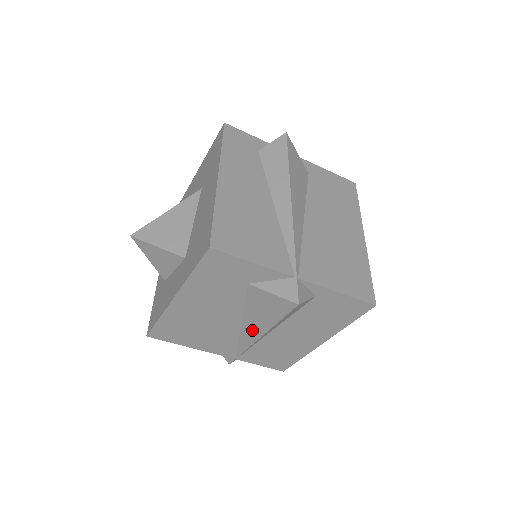
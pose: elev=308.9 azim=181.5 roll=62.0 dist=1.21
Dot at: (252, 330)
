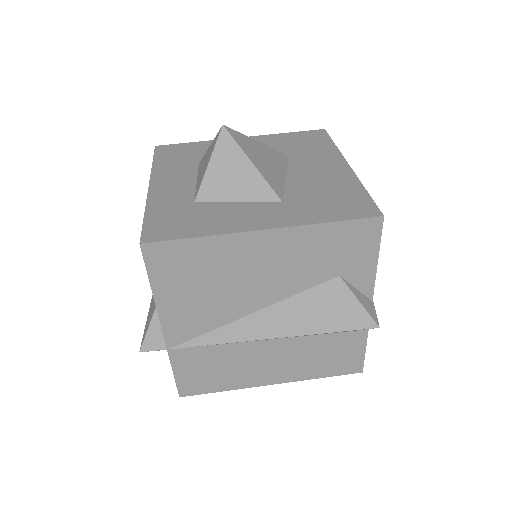
Dot at: (264, 326)
